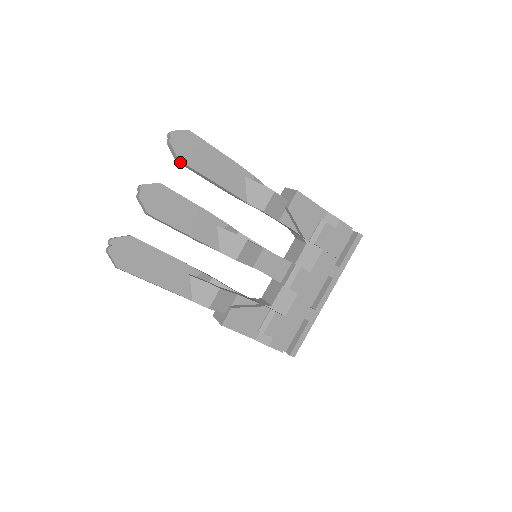
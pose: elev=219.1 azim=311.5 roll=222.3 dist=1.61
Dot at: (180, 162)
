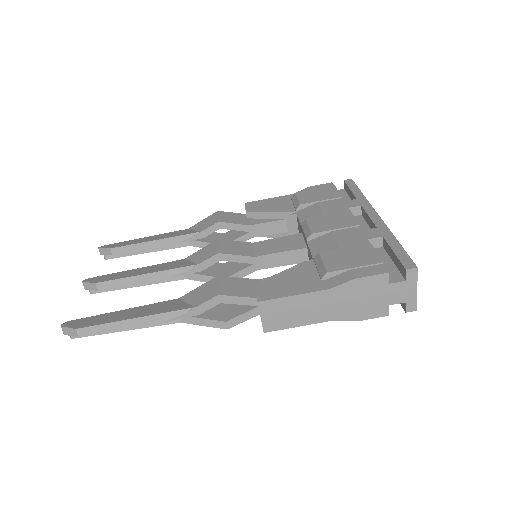
Dot at: (115, 251)
